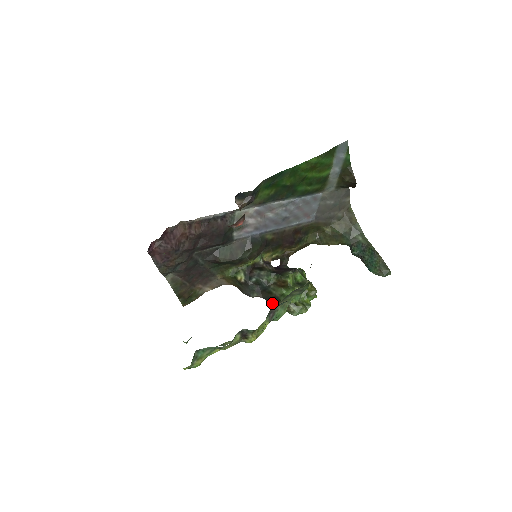
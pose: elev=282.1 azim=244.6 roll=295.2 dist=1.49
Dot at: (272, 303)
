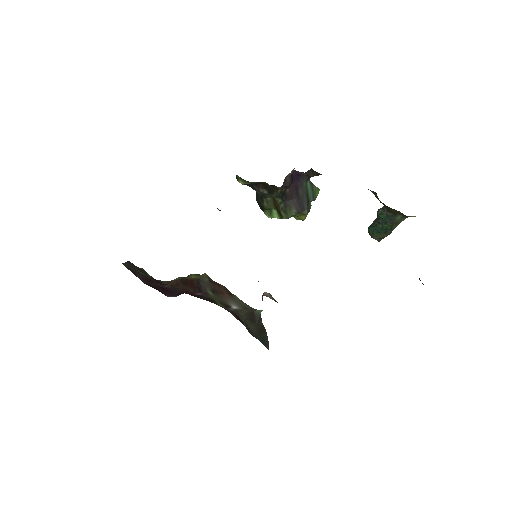
Dot at: (257, 199)
